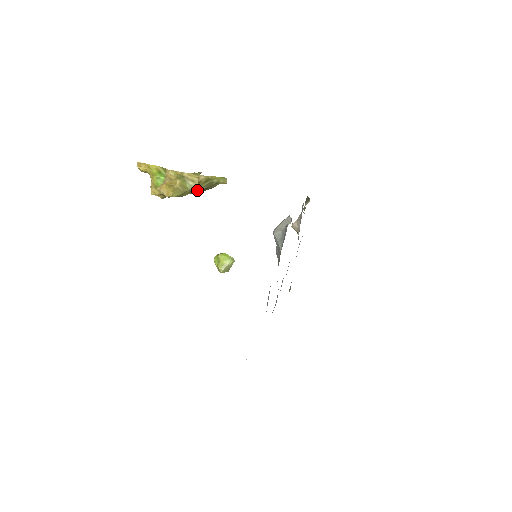
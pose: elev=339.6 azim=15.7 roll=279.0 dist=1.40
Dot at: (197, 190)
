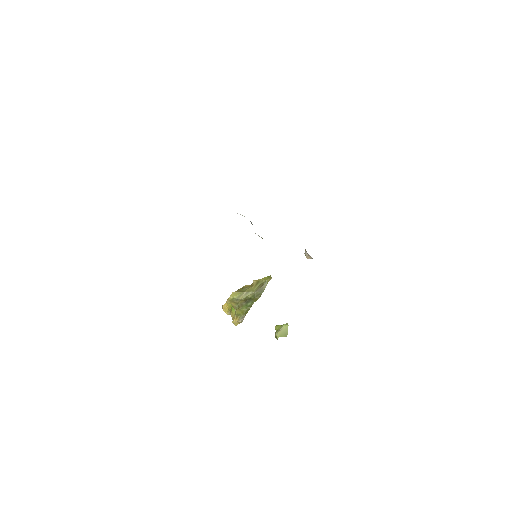
Dot at: (252, 292)
